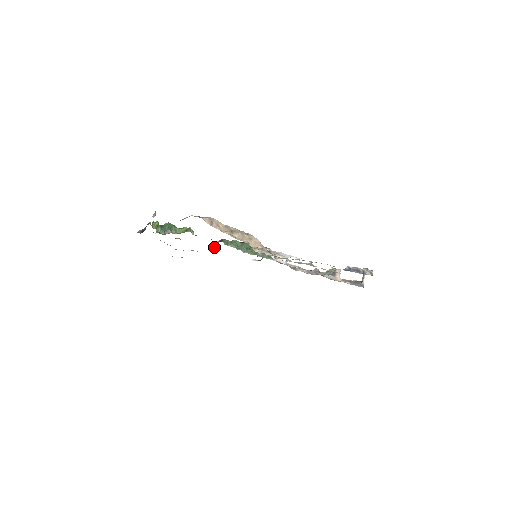
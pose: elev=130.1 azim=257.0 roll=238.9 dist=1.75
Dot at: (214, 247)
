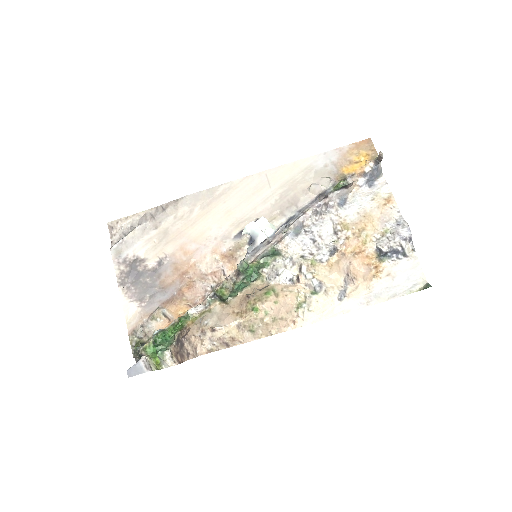
Dot at: (209, 290)
